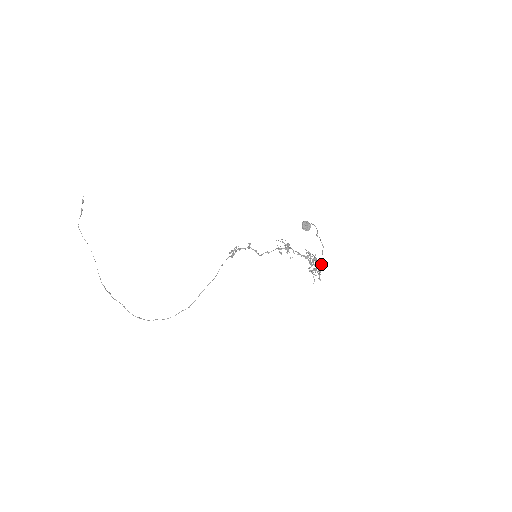
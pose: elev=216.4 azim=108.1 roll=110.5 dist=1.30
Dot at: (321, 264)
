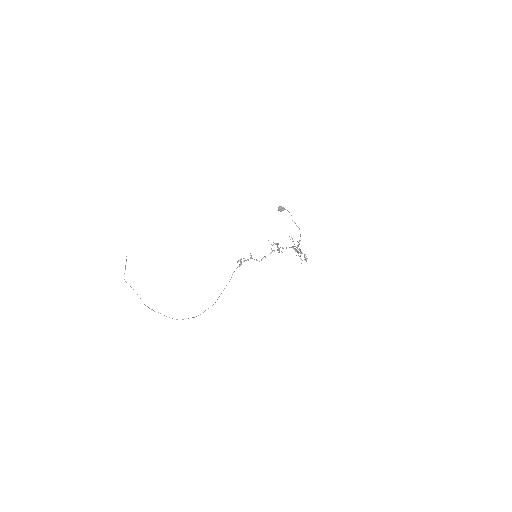
Dot at: (306, 256)
